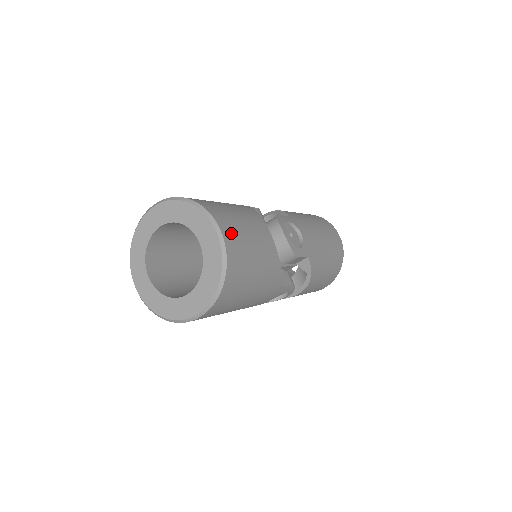
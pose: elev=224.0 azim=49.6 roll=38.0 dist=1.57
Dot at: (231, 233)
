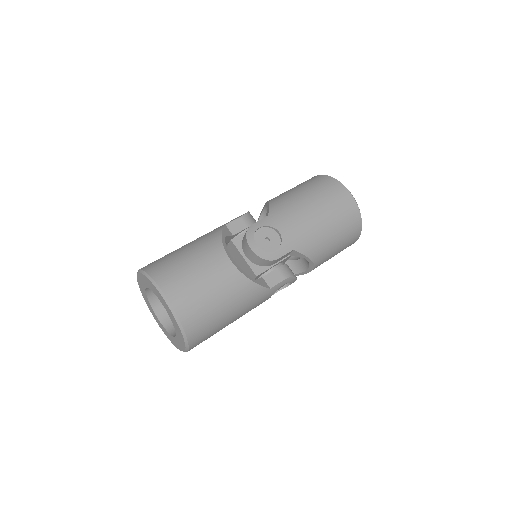
Dot at: (179, 292)
